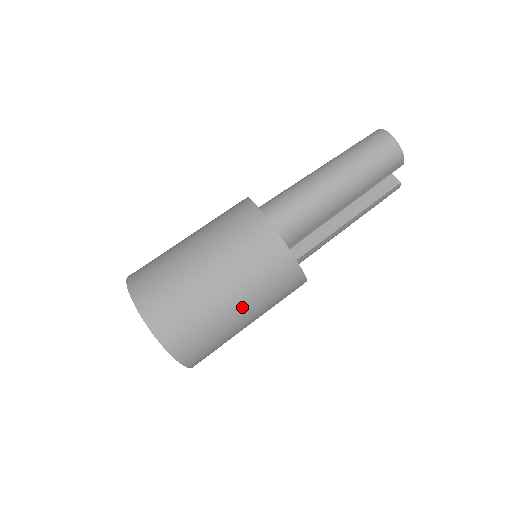
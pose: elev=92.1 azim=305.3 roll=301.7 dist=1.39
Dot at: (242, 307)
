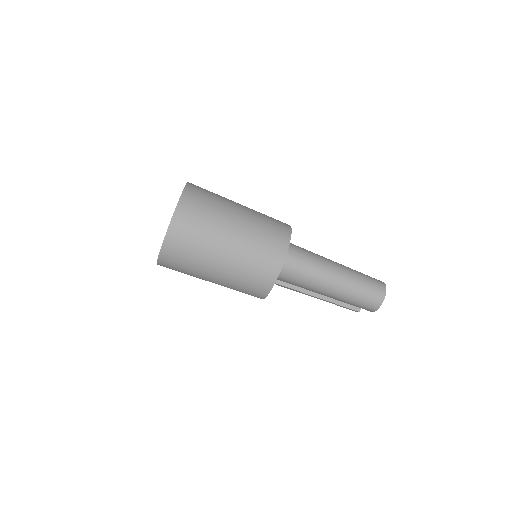
Dot at: (219, 277)
